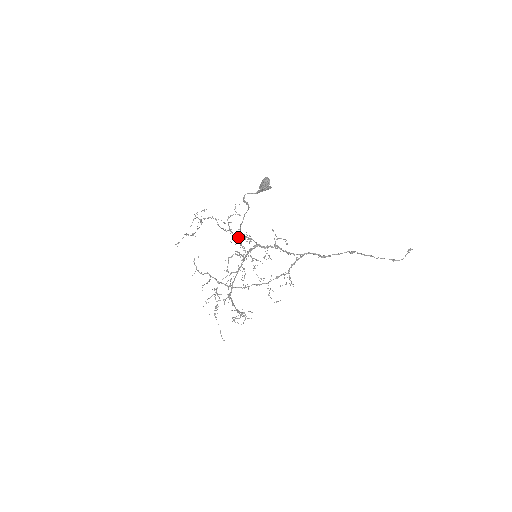
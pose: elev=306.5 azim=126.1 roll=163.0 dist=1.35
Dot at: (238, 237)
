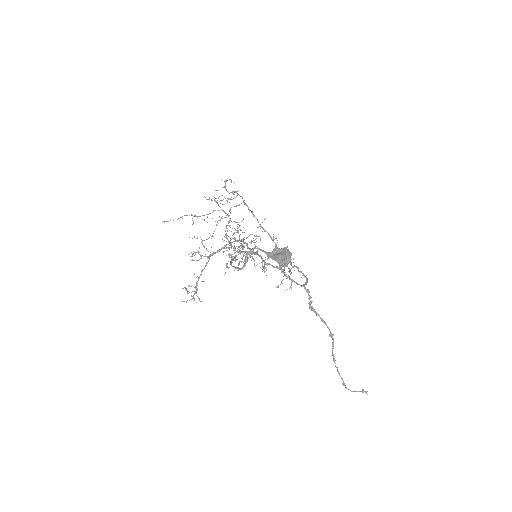
Dot at: (236, 251)
